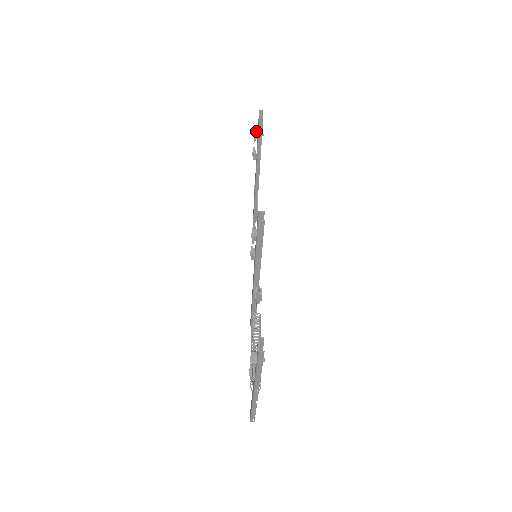
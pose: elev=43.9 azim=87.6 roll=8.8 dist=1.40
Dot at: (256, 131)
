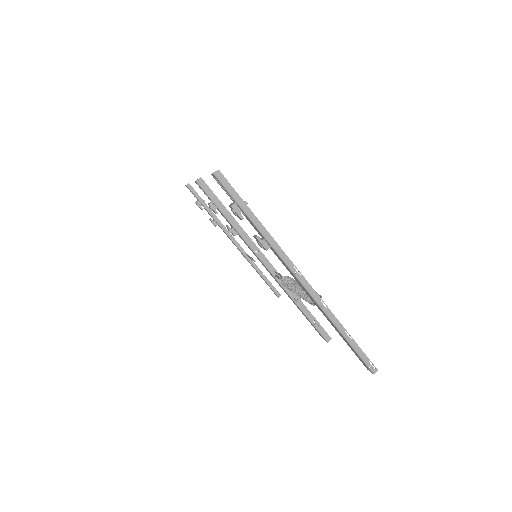
Dot at: (197, 201)
